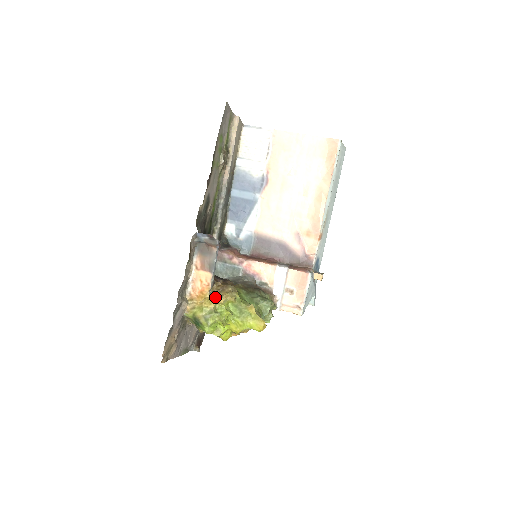
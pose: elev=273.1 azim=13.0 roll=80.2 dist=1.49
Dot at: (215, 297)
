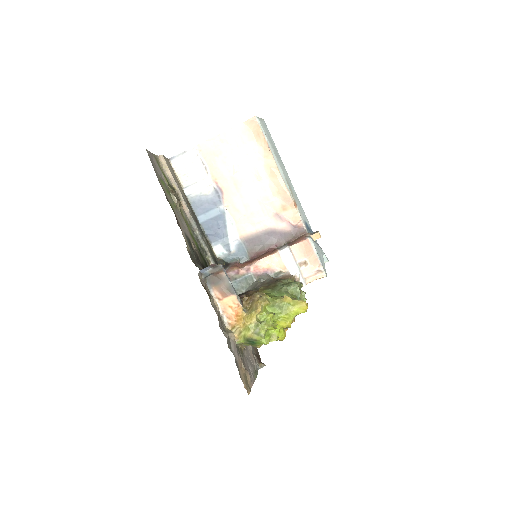
Dot at: (251, 311)
